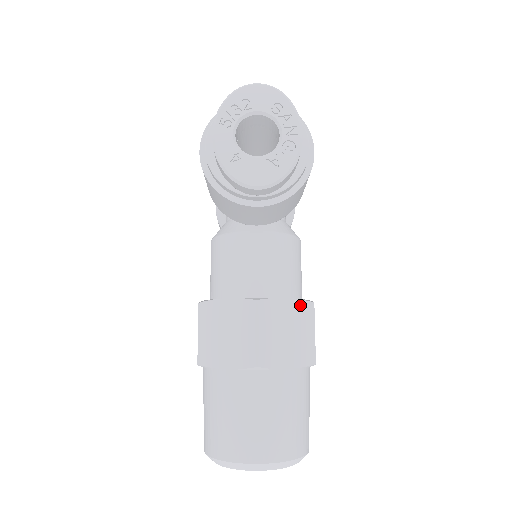
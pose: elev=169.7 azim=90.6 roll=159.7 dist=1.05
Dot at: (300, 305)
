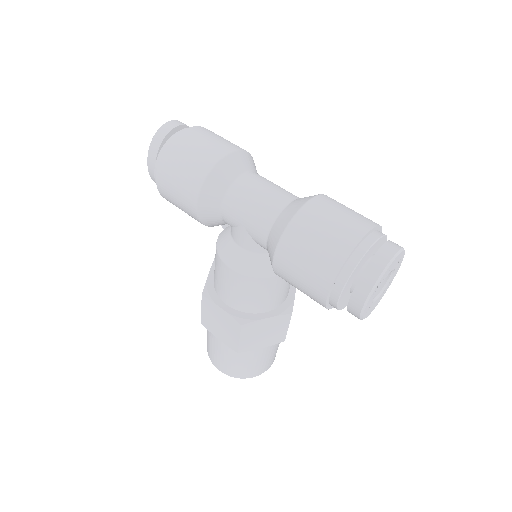
Dot at: occluded
